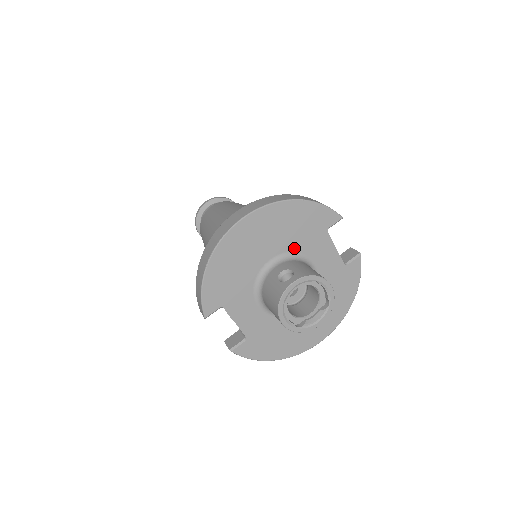
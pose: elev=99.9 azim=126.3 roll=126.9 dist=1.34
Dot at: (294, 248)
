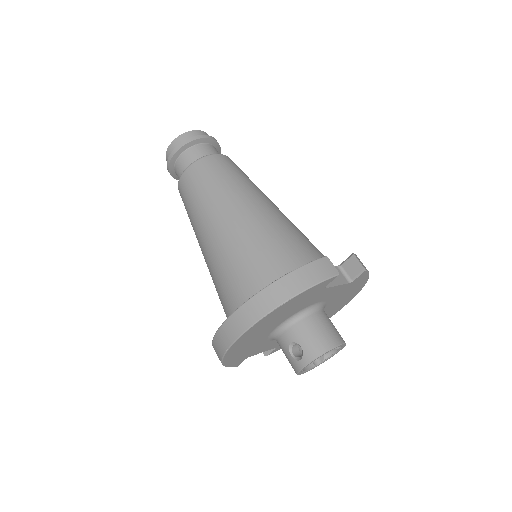
Dot at: (295, 312)
